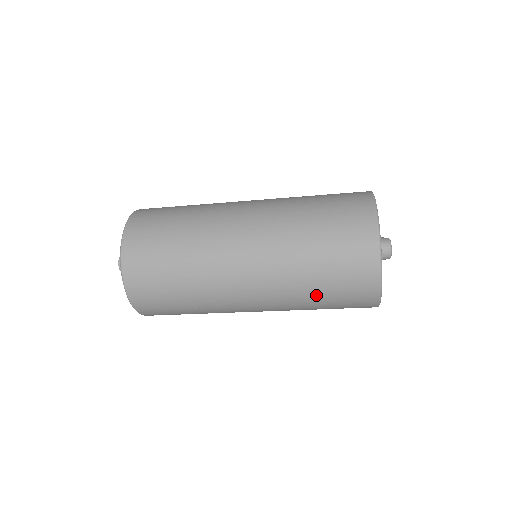
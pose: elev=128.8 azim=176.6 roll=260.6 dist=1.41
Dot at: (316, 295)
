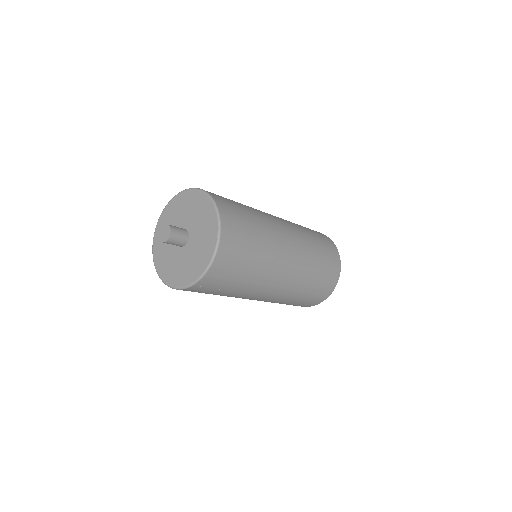
Dot at: (296, 300)
